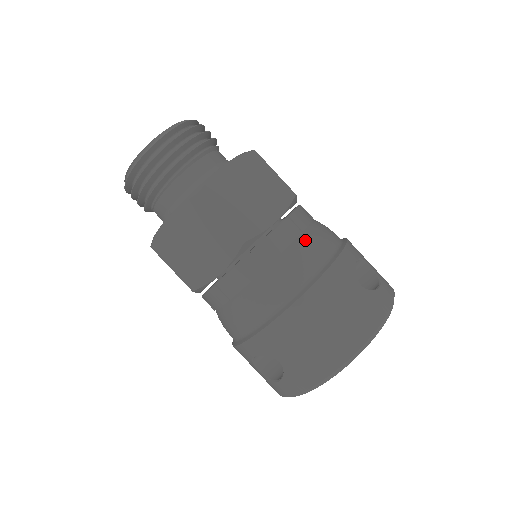
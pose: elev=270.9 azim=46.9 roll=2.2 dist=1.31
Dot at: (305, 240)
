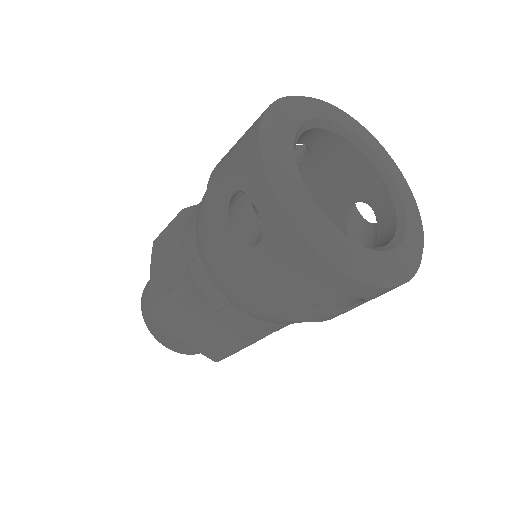
Dot at: occluded
